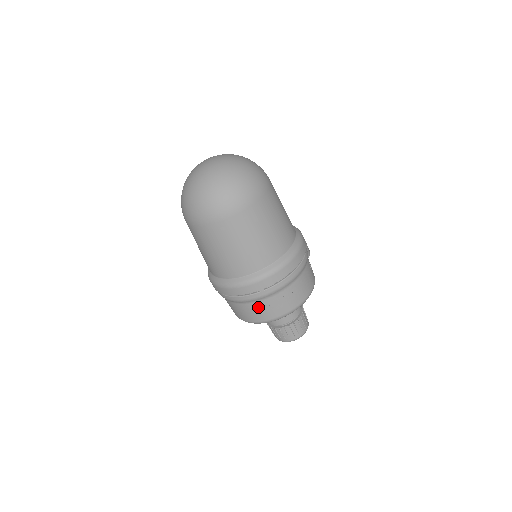
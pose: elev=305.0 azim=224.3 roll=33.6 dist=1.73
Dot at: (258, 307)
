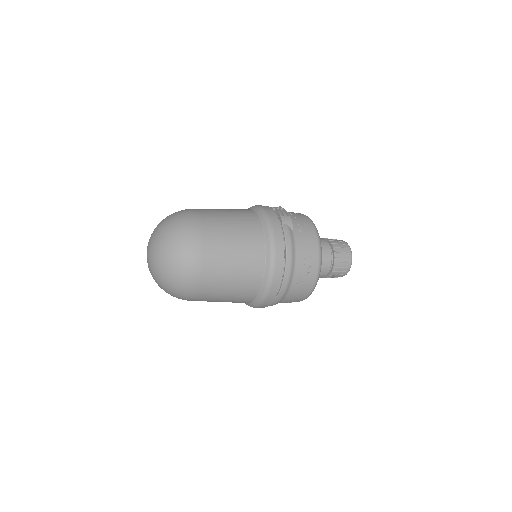
Dot at: (288, 300)
